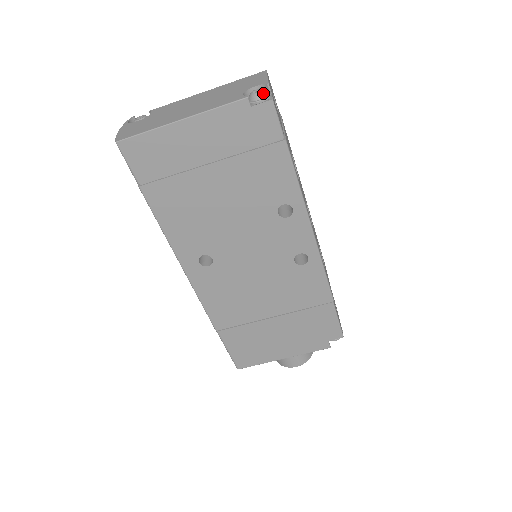
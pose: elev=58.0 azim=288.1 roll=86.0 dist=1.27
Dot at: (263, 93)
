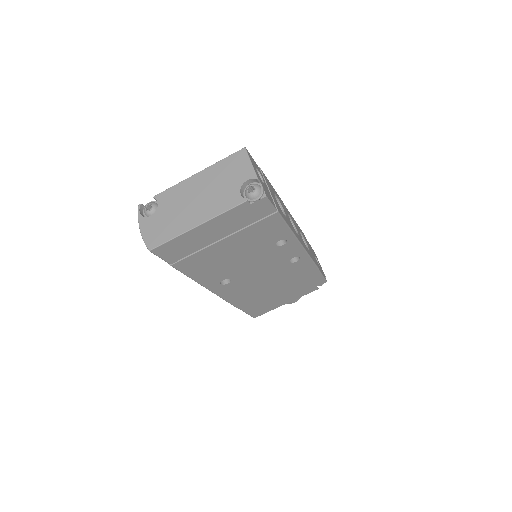
Dot at: (257, 192)
